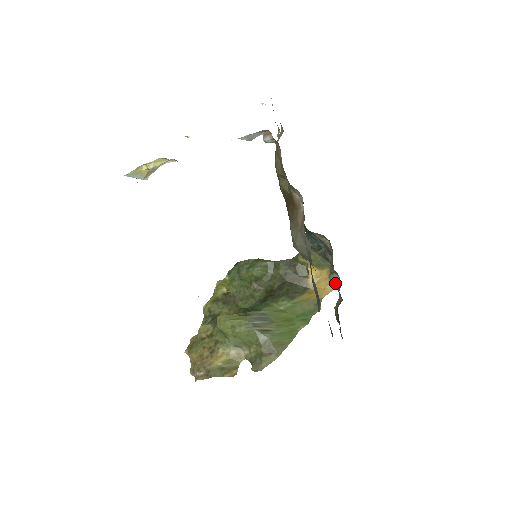
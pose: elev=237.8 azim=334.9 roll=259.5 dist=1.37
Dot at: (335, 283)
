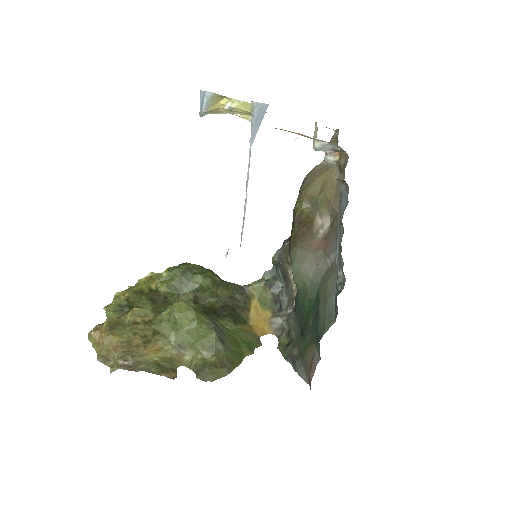
Dot at: (274, 327)
